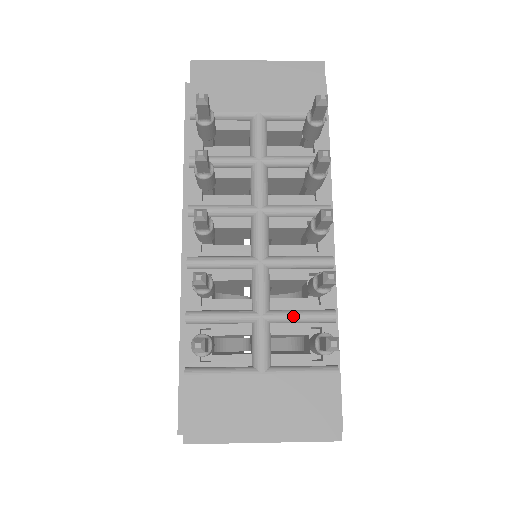
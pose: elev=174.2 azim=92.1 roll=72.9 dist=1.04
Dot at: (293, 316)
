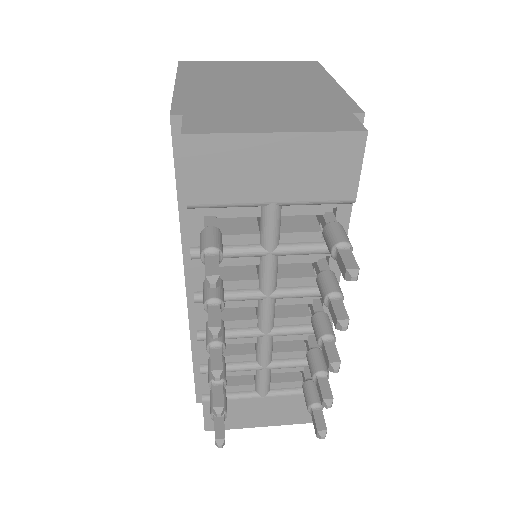
Dot at: (291, 367)
